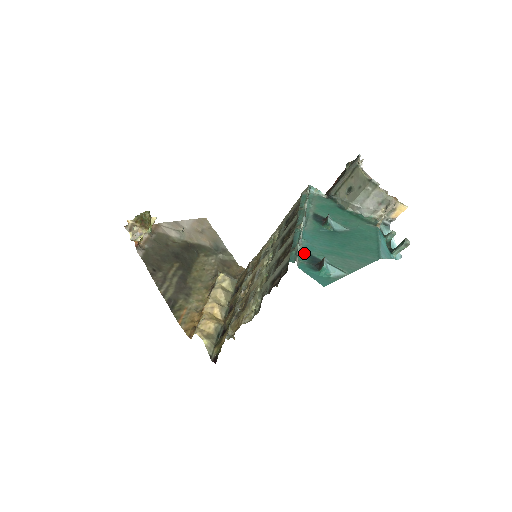
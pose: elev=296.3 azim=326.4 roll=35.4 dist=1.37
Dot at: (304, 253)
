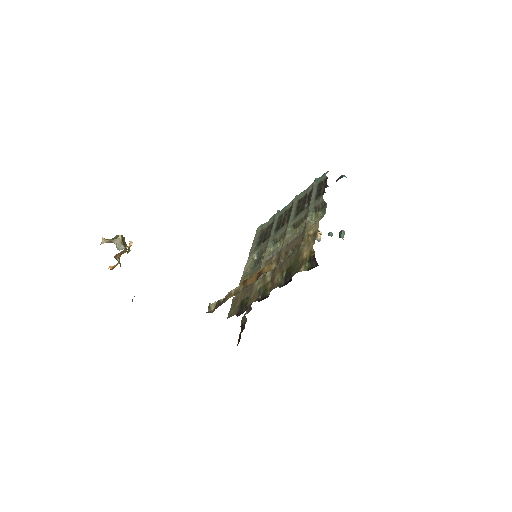
Dot at: occluded
